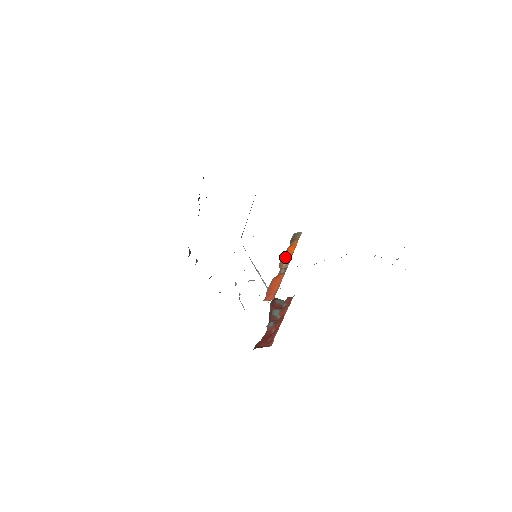
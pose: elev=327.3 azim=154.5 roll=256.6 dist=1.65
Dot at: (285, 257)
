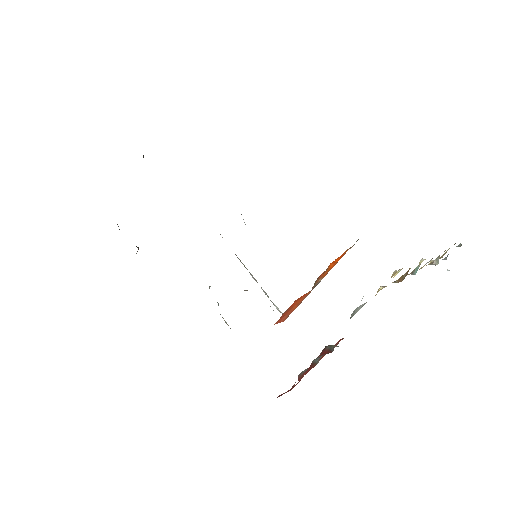
Dot at: (324, 271)
